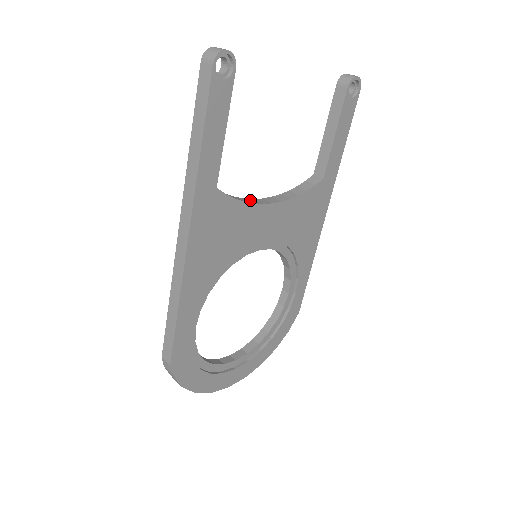
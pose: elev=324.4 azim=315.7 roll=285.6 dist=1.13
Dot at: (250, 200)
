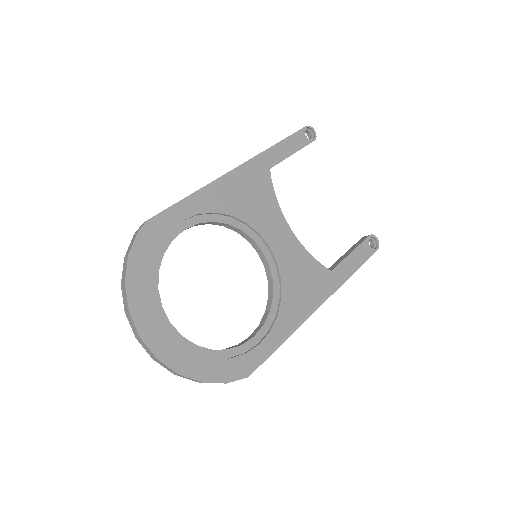
Dot at: occluded
